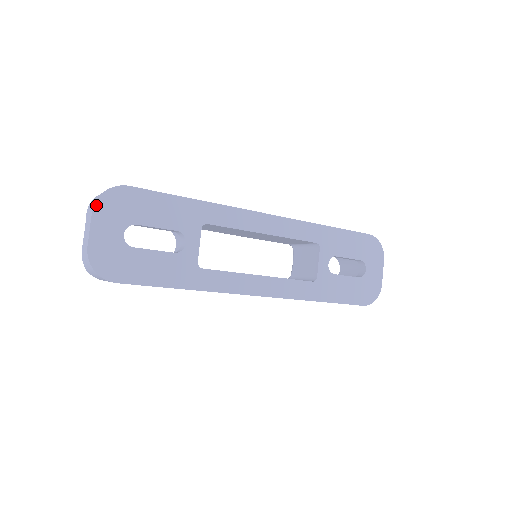
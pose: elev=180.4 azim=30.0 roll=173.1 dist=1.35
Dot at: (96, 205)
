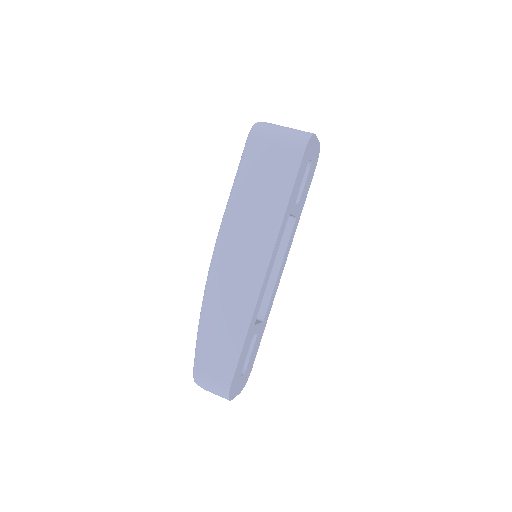
Dot at: occluded
